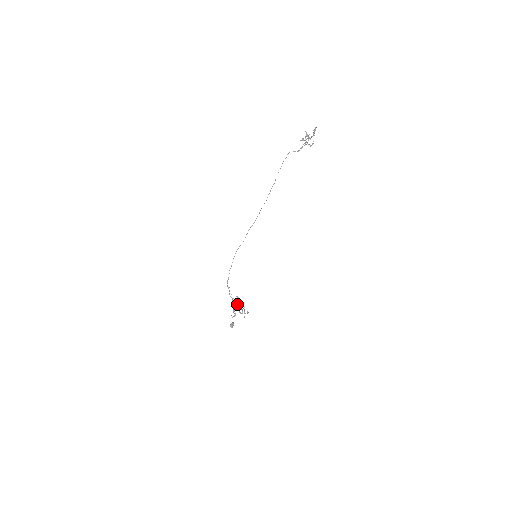
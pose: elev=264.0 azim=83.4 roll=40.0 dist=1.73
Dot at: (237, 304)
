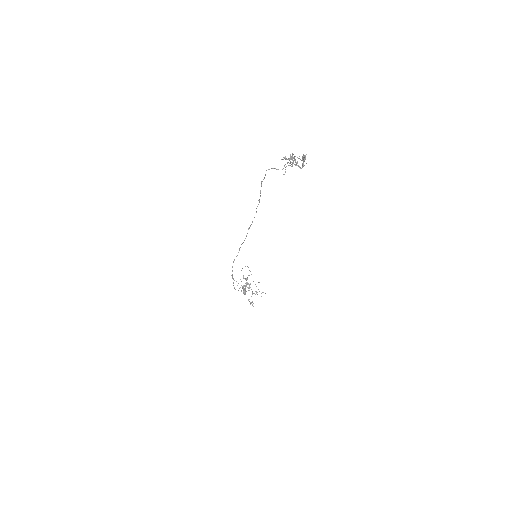
Dot at: occluded
